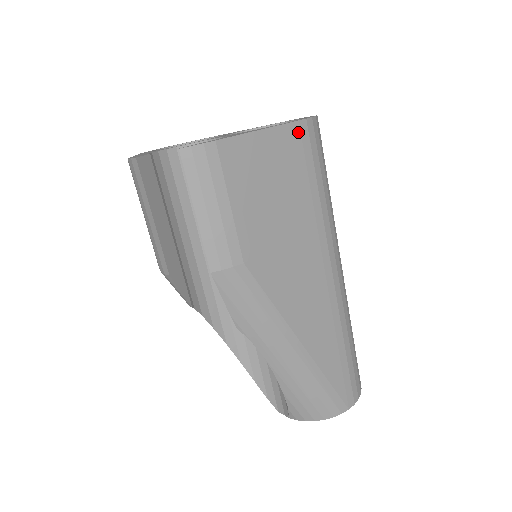
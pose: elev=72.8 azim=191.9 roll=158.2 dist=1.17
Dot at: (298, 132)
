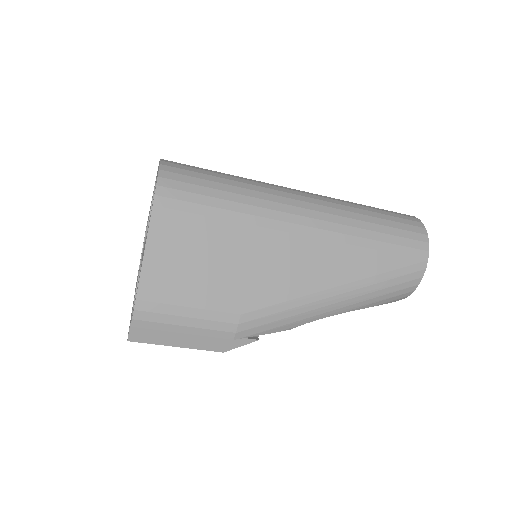
Dot at: (162, 210)
